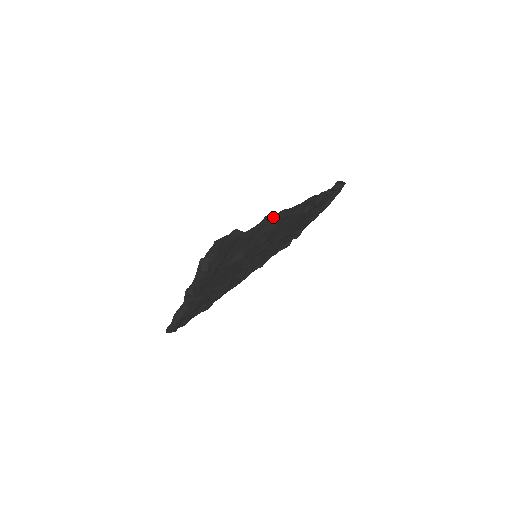
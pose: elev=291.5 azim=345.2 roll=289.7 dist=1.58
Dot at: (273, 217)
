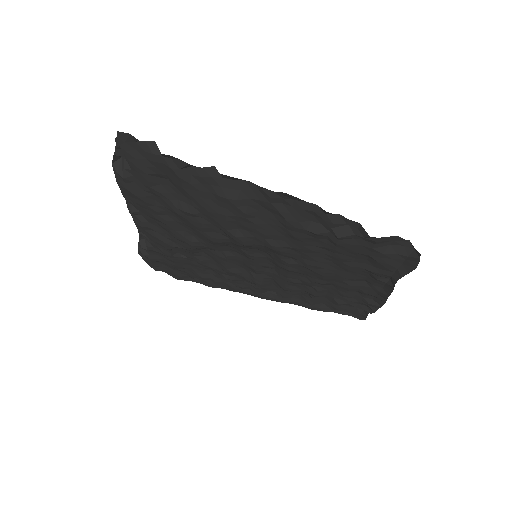
Dot at: (231, 180)
